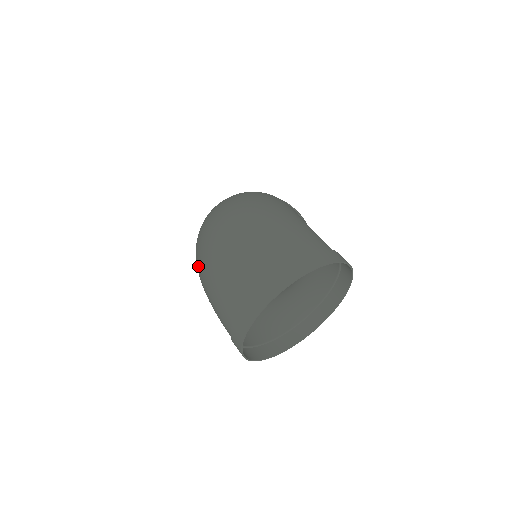
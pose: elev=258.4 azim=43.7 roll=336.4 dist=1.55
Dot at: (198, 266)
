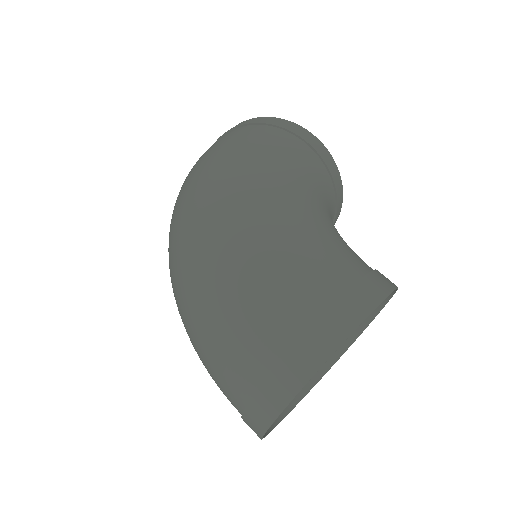
Dot at: occluded
